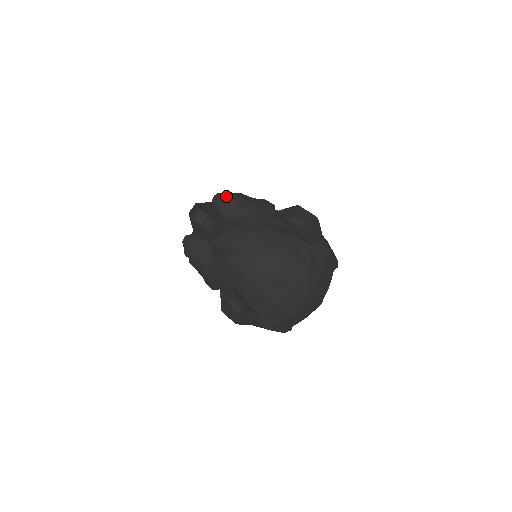
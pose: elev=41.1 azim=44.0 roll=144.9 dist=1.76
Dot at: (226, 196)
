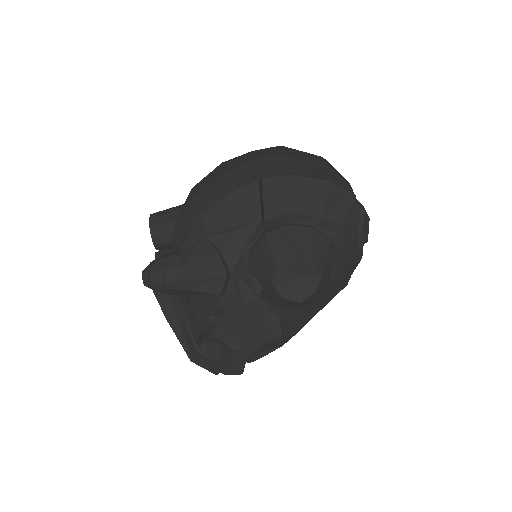
Dot at: occluded
